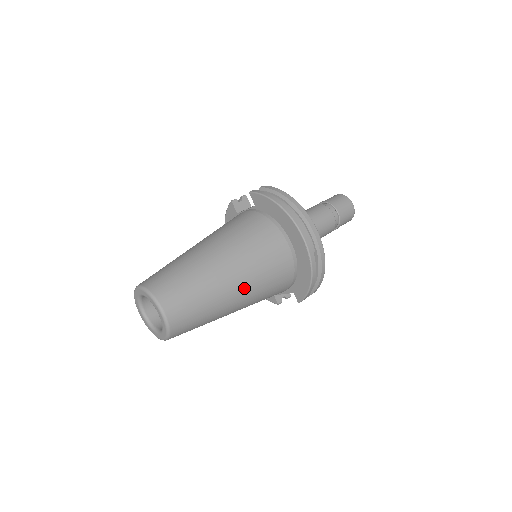
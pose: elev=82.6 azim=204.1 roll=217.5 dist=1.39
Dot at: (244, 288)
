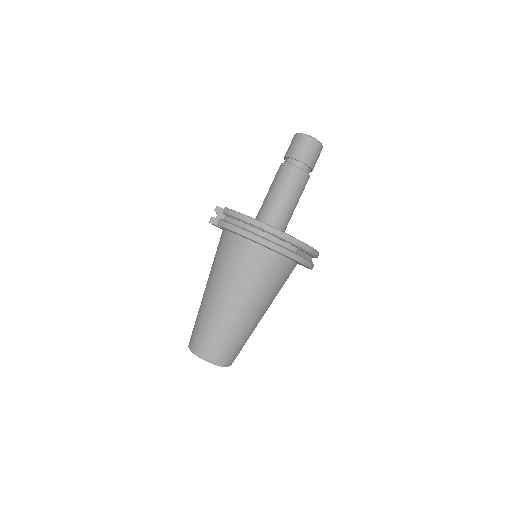
Dot at: (259, 308)
